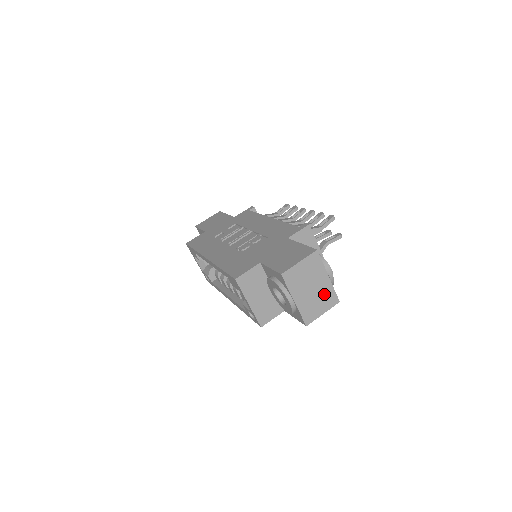
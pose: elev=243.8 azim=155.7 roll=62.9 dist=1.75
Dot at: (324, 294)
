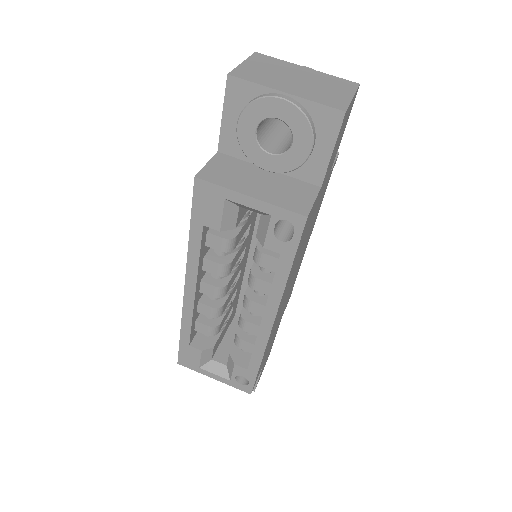
Dot at: (324, 81)
